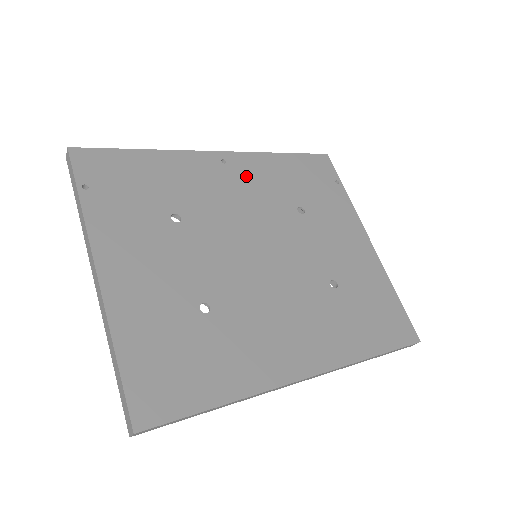
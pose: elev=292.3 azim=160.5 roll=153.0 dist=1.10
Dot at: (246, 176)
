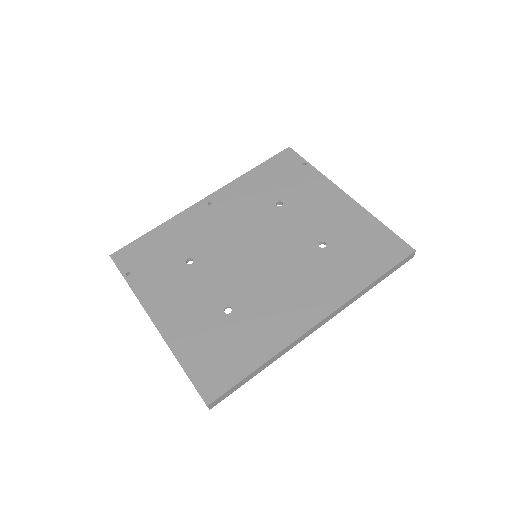
Dot at: (229, 204)
